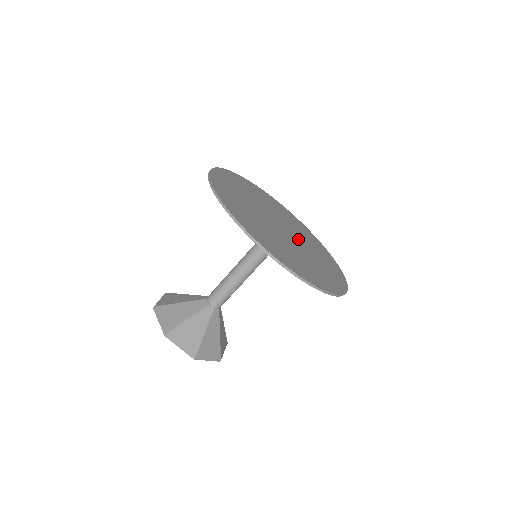
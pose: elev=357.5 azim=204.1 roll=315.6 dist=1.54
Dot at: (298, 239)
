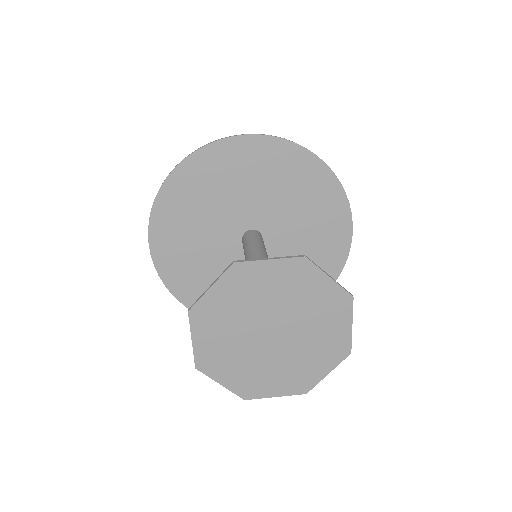
Dot at: (277, 228)
